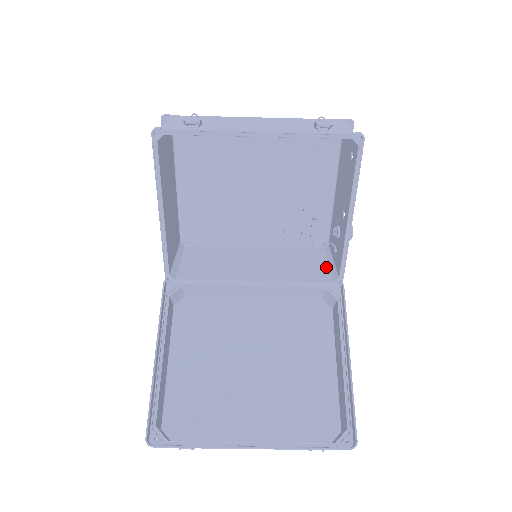
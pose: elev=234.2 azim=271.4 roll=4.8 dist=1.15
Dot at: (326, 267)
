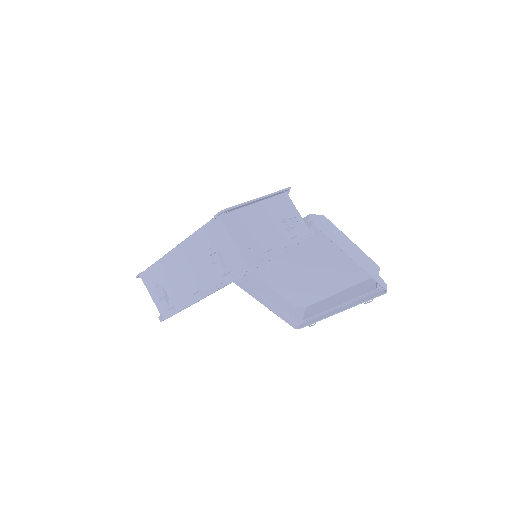
Dot at: occluded
